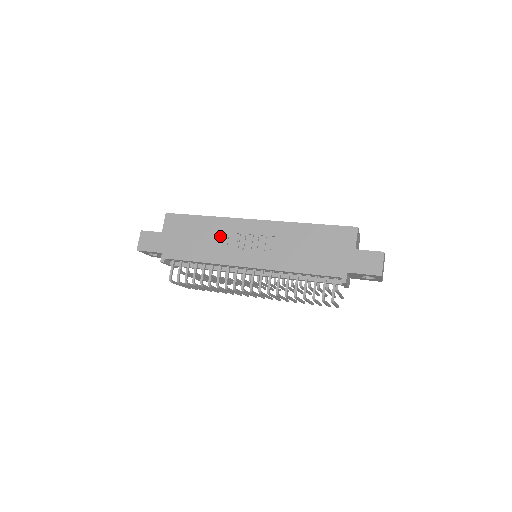
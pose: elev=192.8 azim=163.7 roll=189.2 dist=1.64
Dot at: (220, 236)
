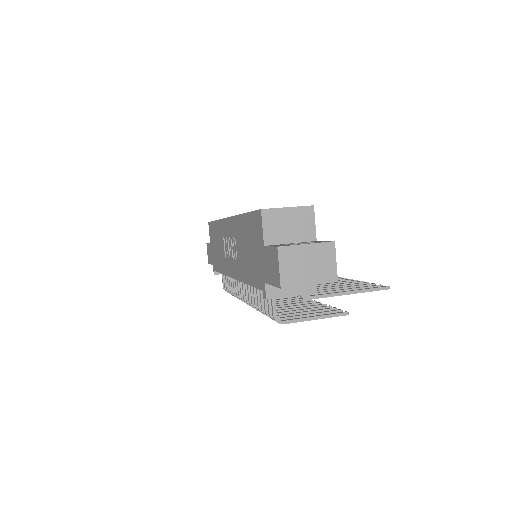
Dot at: (222, 242)
